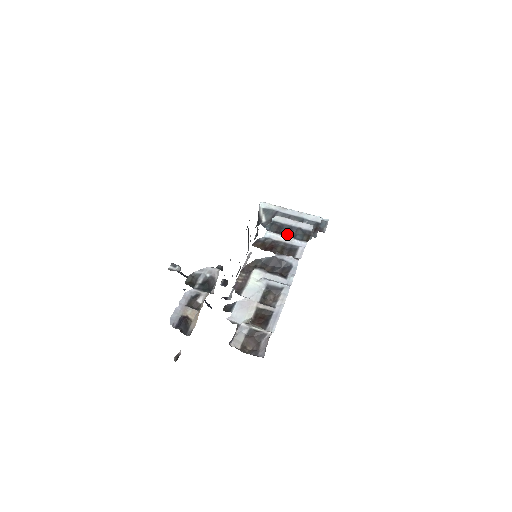
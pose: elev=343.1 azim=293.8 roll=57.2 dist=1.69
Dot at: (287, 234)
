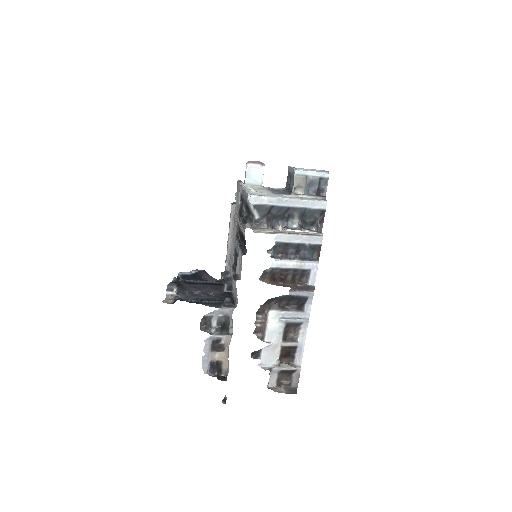
Dot at: (295, 255)
